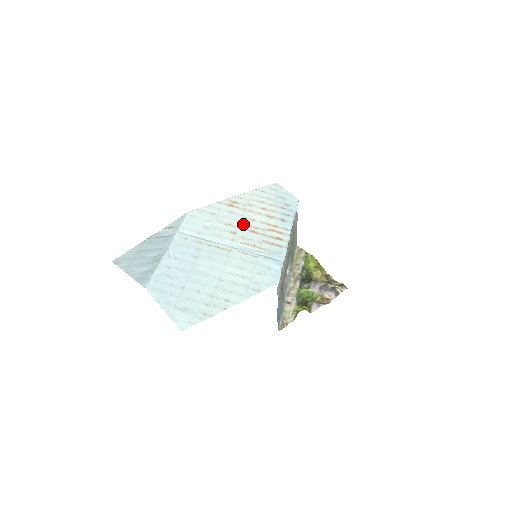
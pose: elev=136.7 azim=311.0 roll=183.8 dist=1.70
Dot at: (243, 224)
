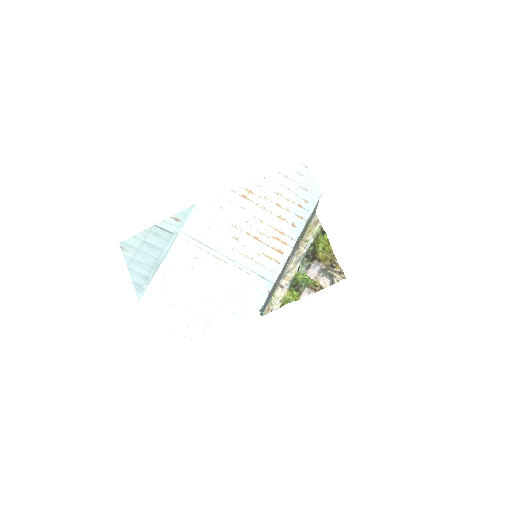
Dot at: (249, 227)
